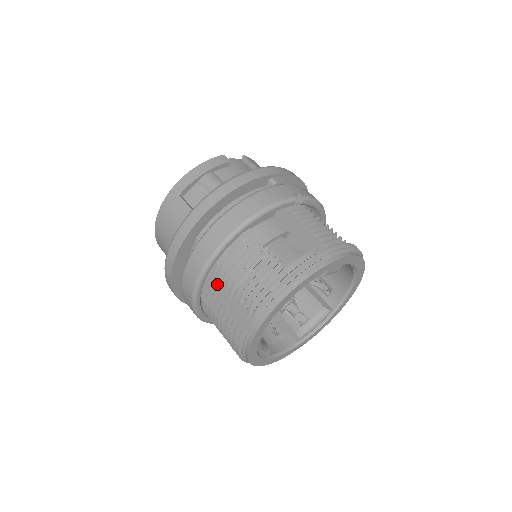
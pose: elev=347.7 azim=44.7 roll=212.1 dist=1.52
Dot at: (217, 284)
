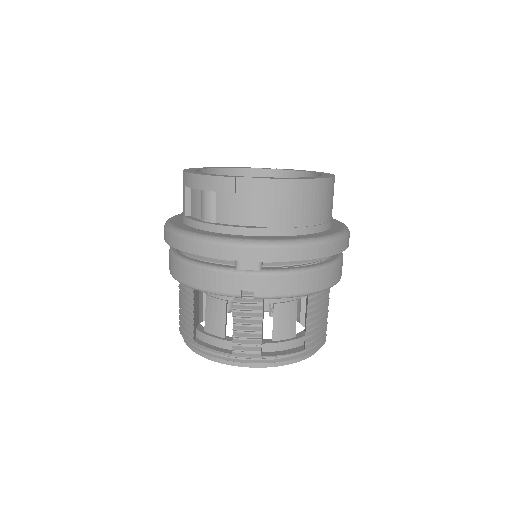
Dot at: occluded
